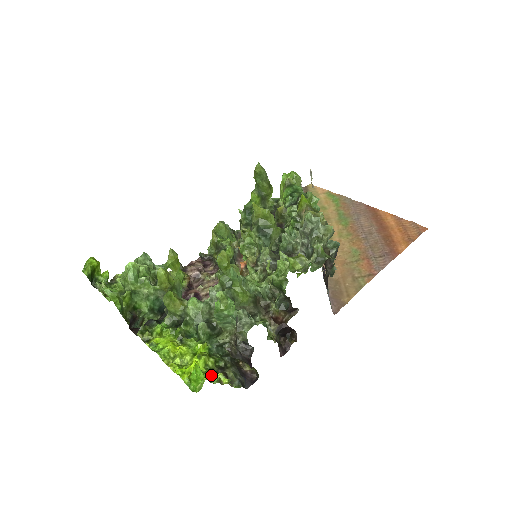
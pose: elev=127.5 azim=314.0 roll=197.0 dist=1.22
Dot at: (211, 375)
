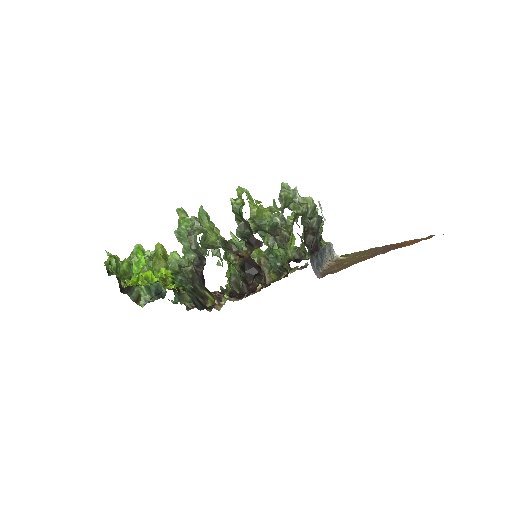
Dot at: (158, 276)
